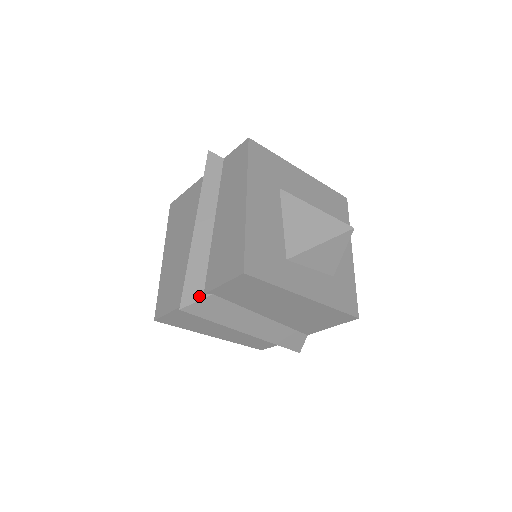
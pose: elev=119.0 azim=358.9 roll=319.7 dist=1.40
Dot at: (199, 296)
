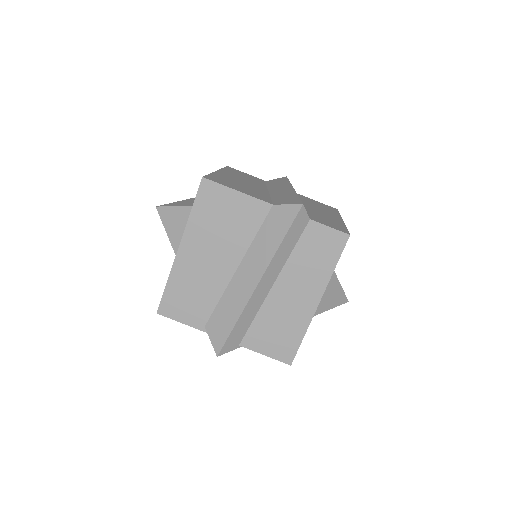
Dot at: (235, 347)
